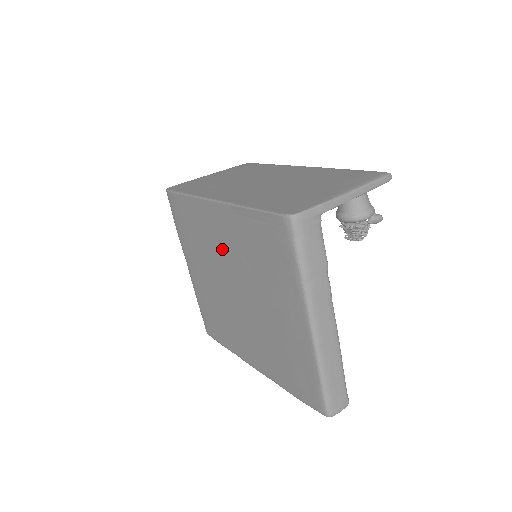
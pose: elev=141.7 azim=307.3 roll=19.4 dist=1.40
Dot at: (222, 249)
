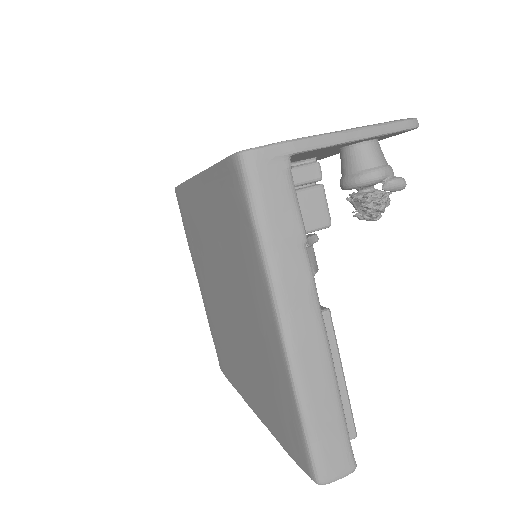
Dot at: (208, 241)
